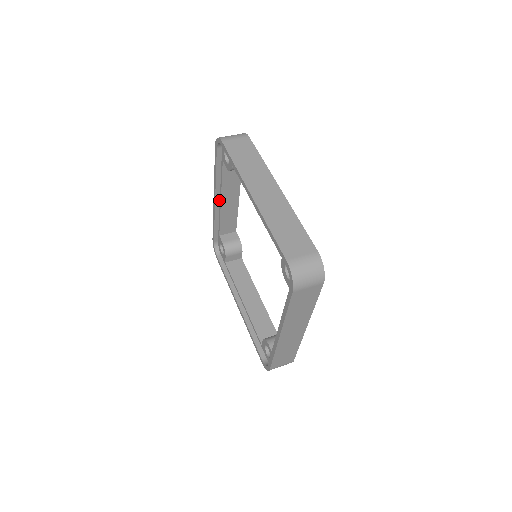
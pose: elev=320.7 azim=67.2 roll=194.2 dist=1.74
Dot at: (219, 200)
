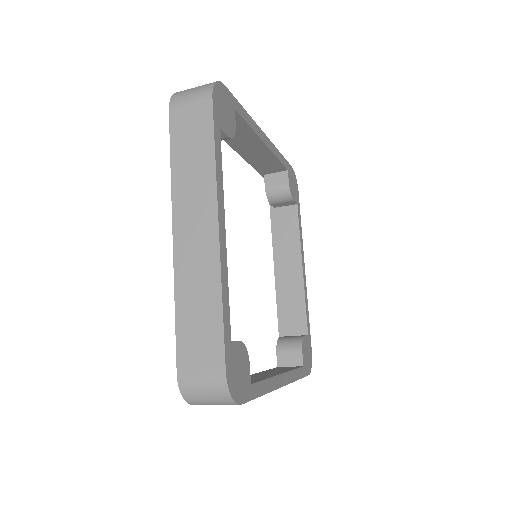
Dot at: (280, 272)
